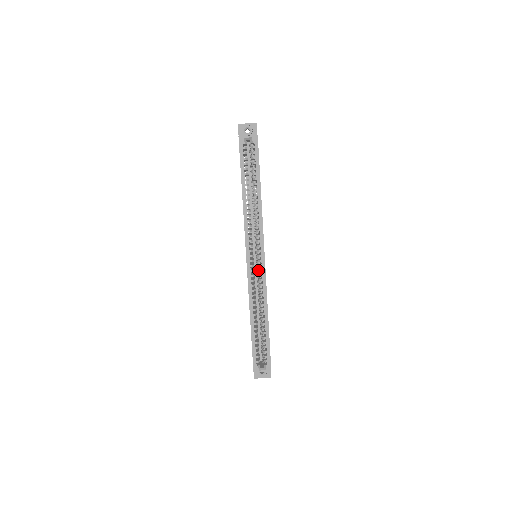
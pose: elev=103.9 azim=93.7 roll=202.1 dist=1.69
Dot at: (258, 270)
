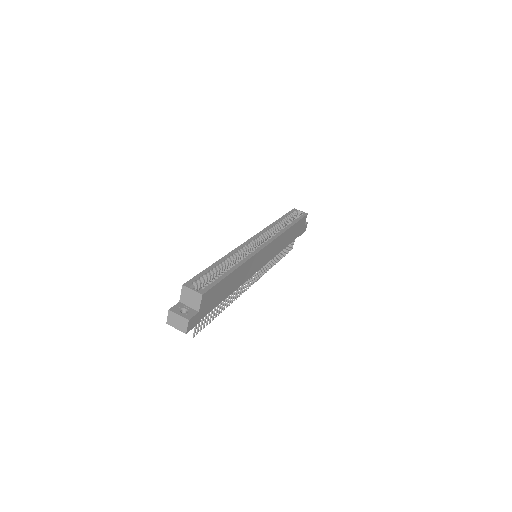
Dot at: (255, 248)
